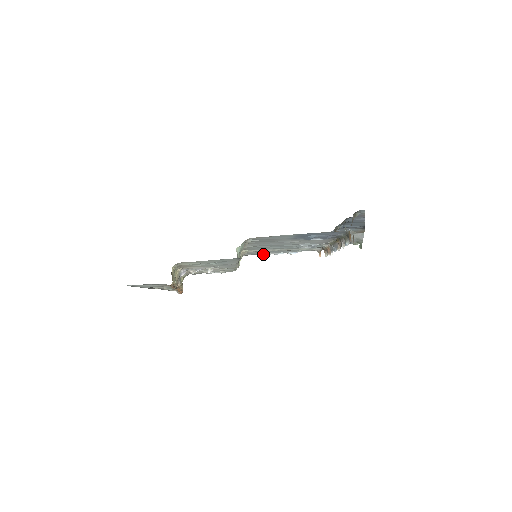
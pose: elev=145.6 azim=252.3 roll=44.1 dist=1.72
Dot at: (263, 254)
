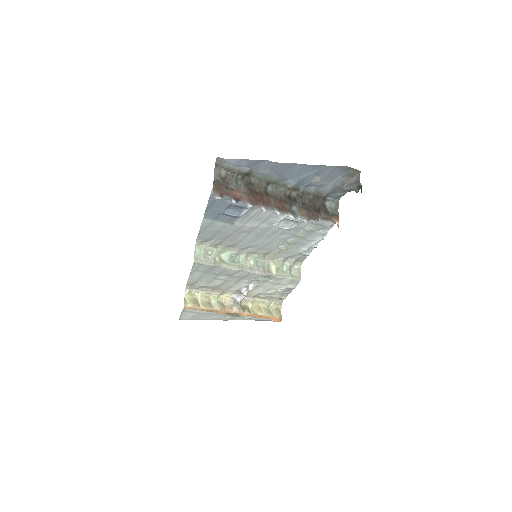
Dot at: (301, 252)
